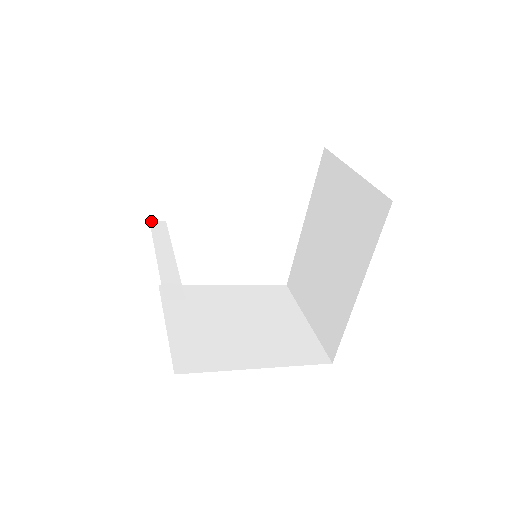
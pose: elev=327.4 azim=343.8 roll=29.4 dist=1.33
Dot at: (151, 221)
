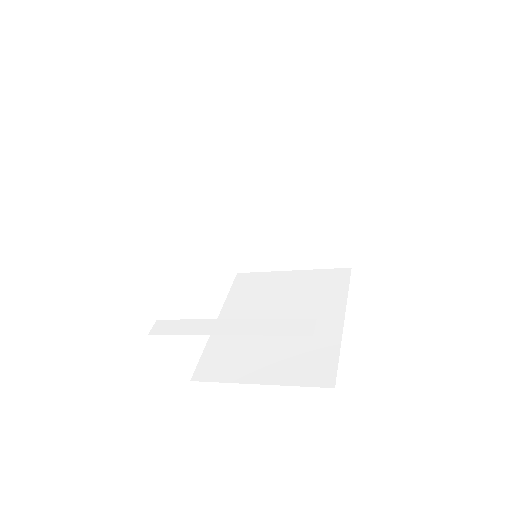
Dot at: (151, 333)
